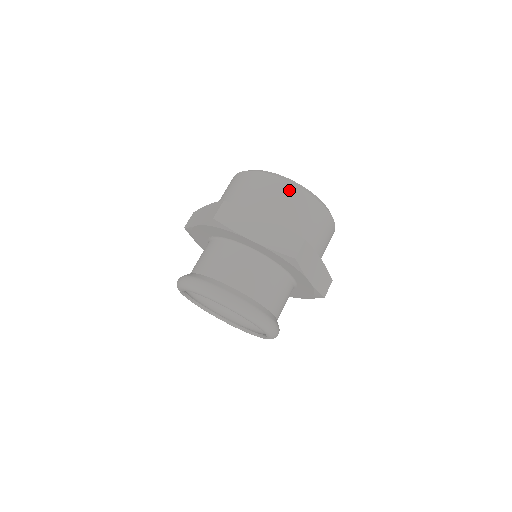
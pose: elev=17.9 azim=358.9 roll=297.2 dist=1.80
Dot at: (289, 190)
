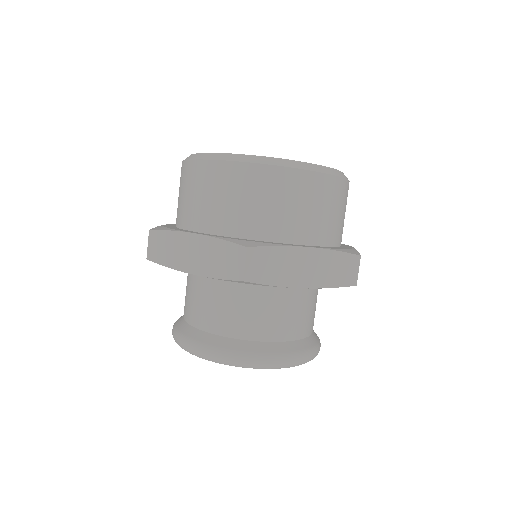
Dot at: (316, 185)
